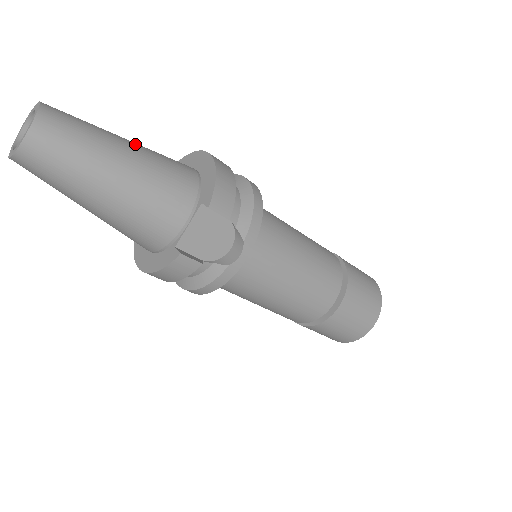
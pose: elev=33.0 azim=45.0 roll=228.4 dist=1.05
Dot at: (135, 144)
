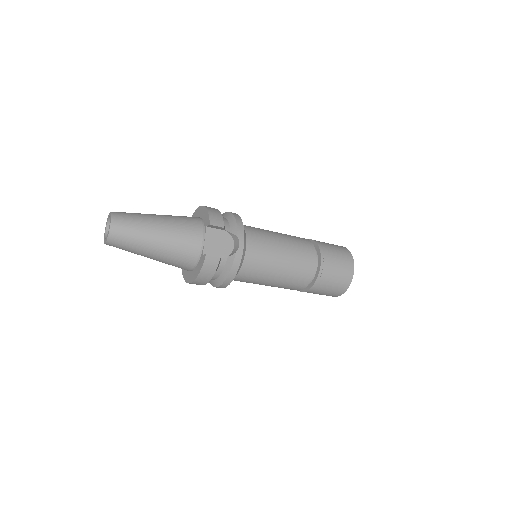
Dot at: (161, 215)
